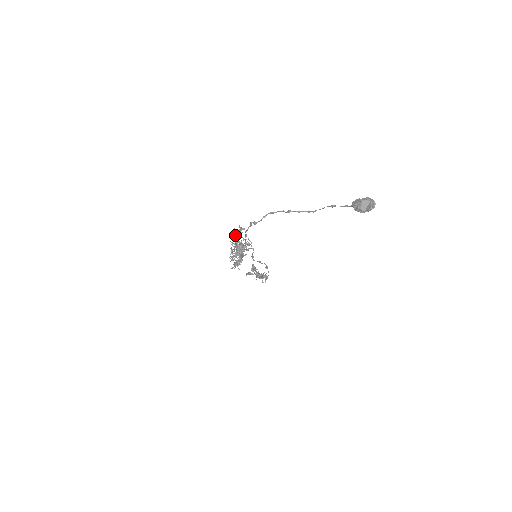
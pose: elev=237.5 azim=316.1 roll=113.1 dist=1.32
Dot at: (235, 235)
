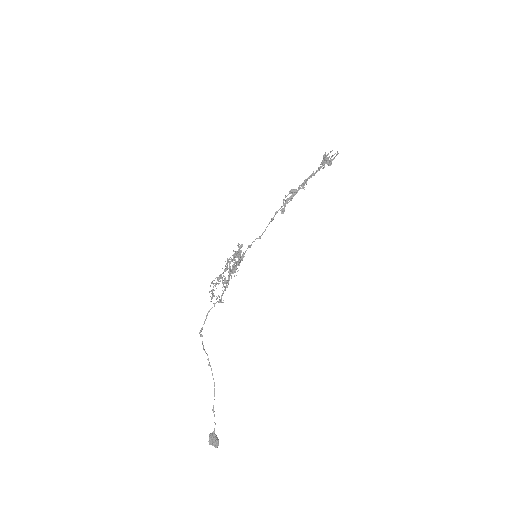
Dot at: (217, 277)
